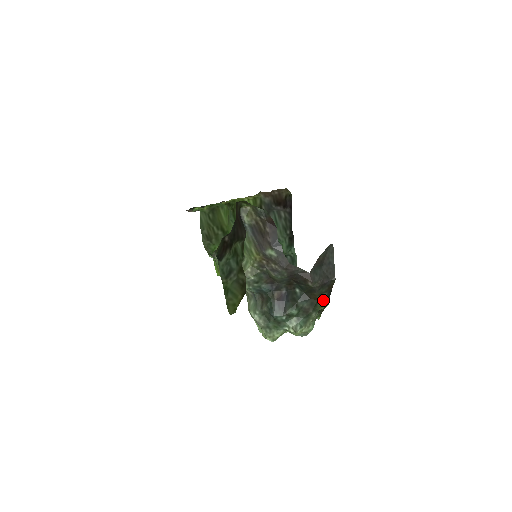
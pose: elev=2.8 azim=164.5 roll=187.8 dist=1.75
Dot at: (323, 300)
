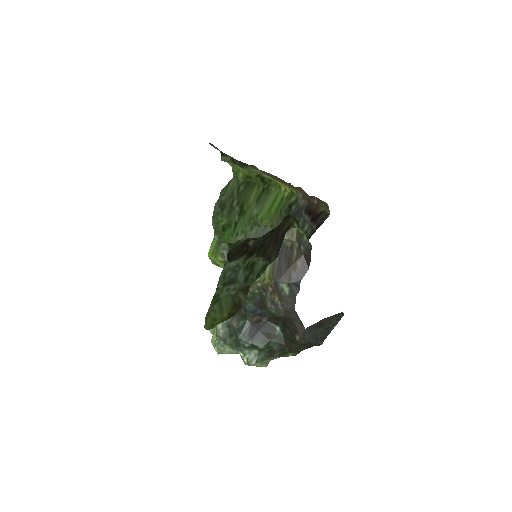
Dot at: (295, 352)
